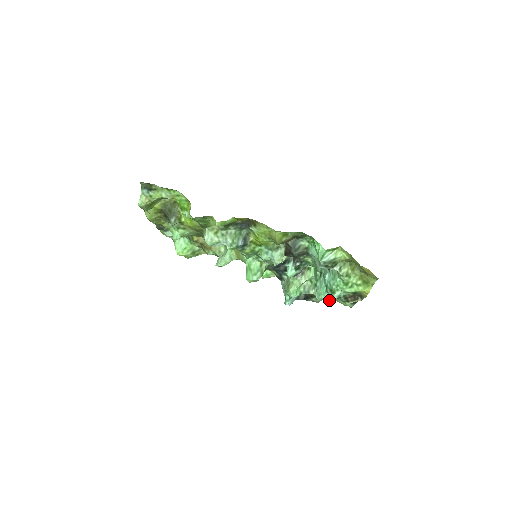
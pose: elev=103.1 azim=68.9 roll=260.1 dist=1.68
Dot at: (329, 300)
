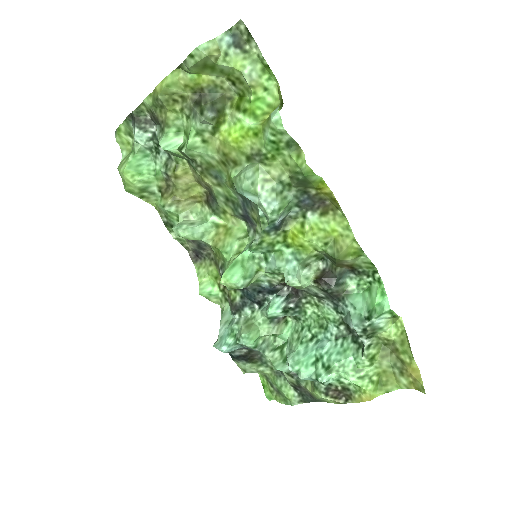
Dot at: (307, 378)
